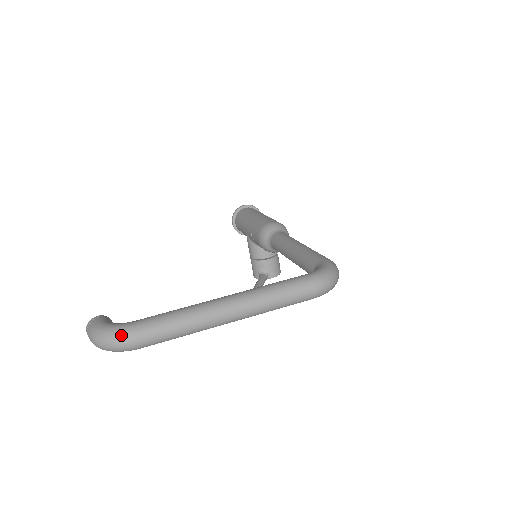
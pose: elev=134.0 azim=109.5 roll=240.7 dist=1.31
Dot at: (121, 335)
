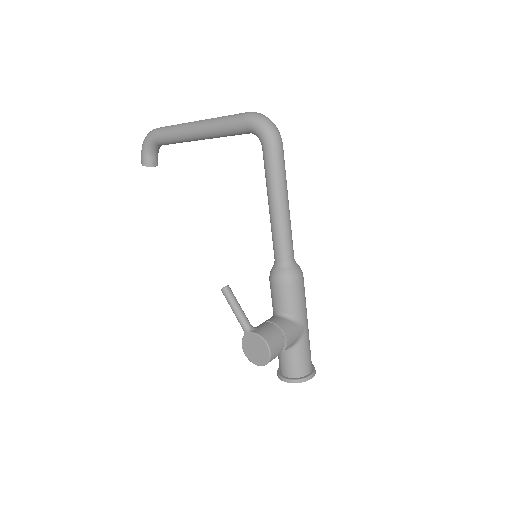
Dot at: occluded
